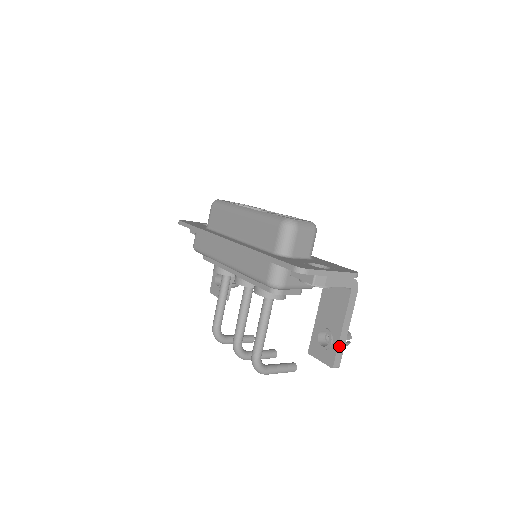
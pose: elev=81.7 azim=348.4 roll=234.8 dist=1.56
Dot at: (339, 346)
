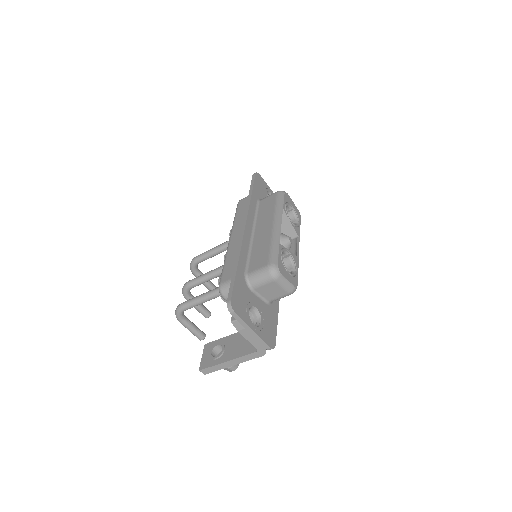
Dot at: (216, 366)
